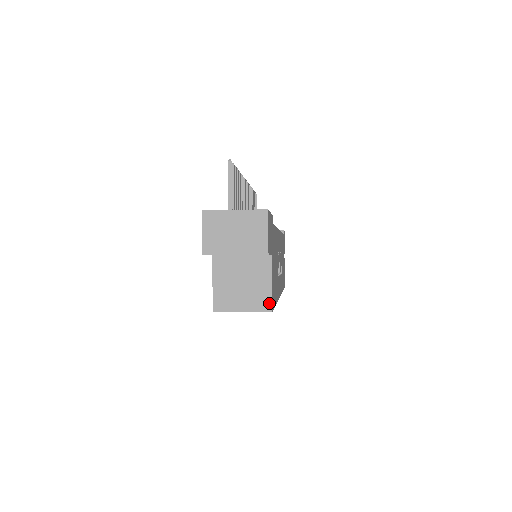
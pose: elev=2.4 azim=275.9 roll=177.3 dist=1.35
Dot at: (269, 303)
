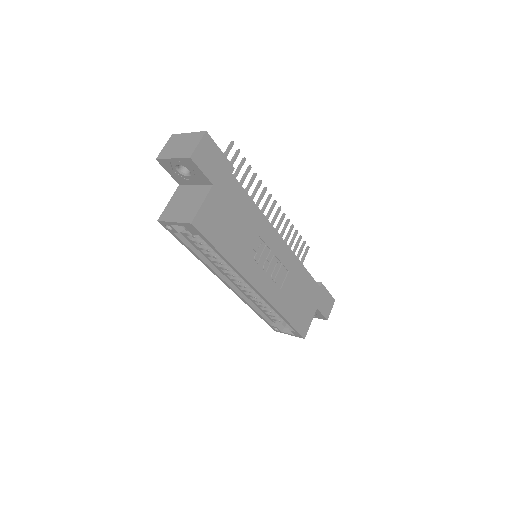
Dot at: (193, 217)
